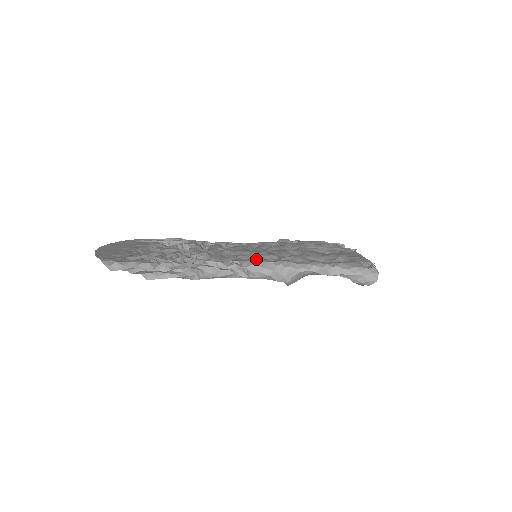
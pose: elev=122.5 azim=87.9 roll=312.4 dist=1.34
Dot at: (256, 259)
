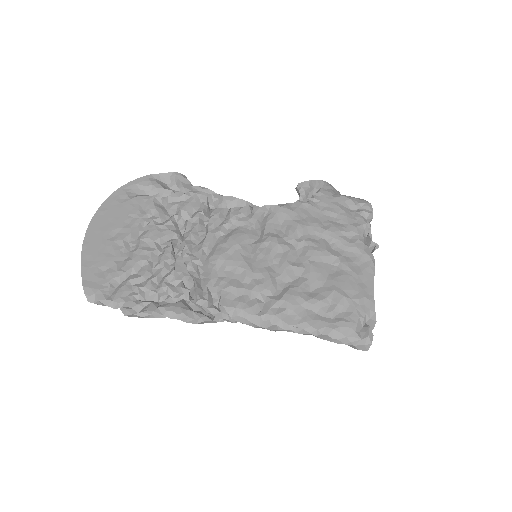
Dot at: (246, 299)
